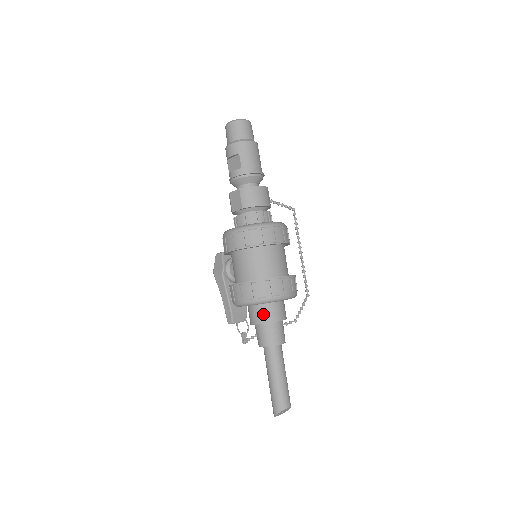
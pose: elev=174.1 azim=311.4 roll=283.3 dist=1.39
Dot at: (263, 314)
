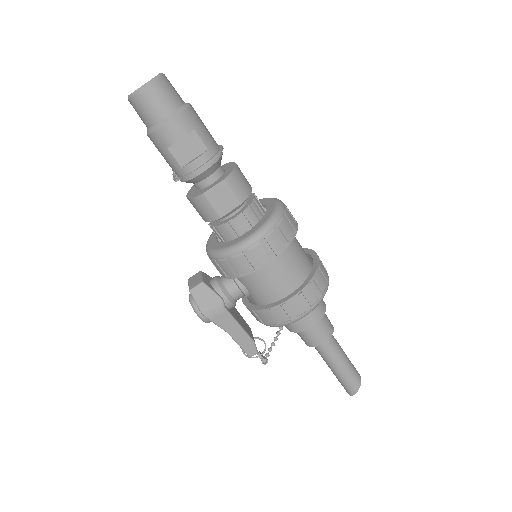
Dot at: (317, 309)
